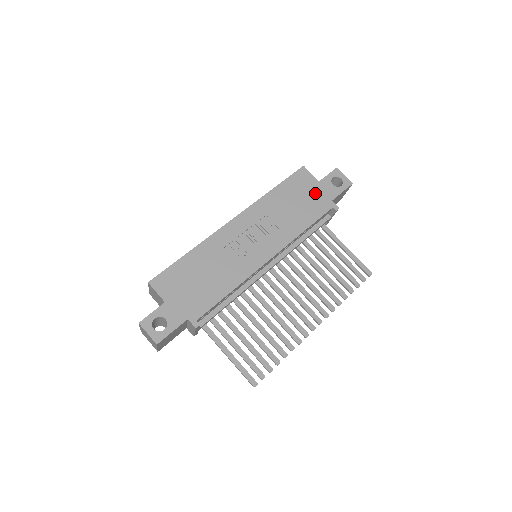
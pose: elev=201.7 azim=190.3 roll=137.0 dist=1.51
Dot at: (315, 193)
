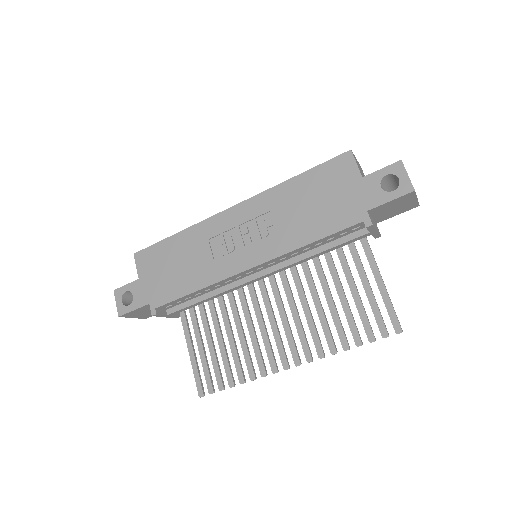
Dot at: (347, 194)
